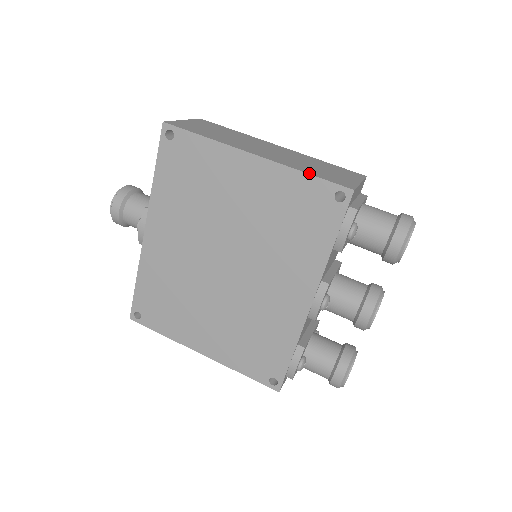
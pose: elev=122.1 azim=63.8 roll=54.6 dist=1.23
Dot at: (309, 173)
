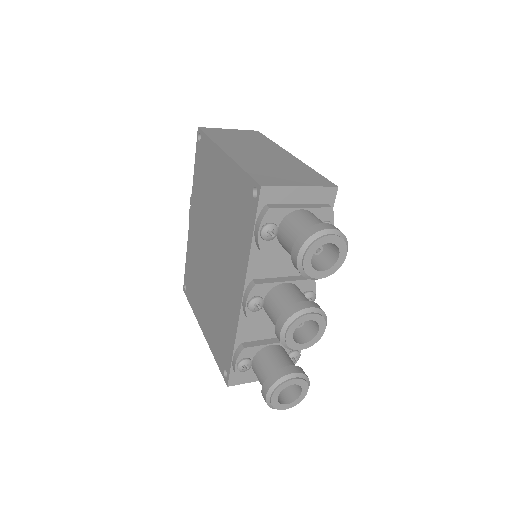
Dot at: (245, 169)
